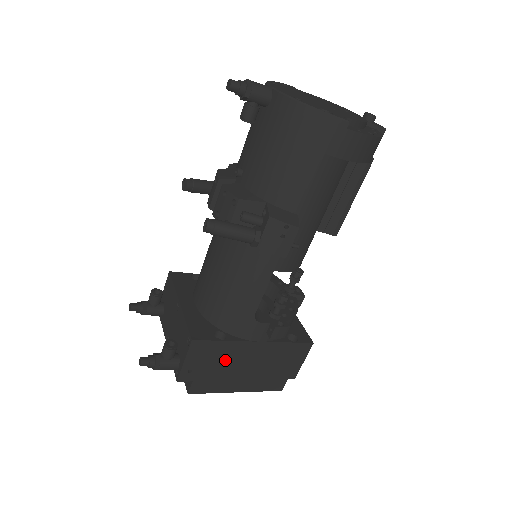
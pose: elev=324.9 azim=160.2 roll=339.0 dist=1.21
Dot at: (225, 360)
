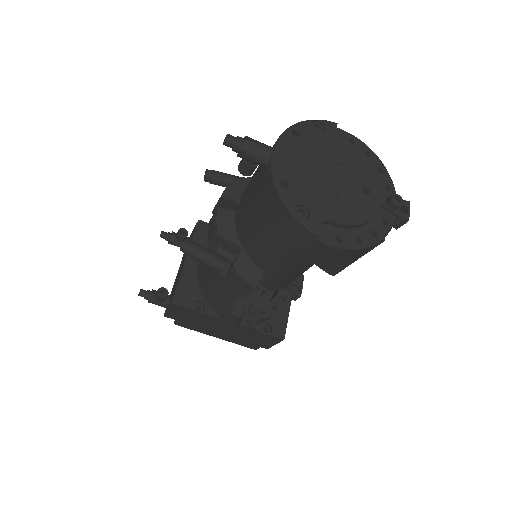
Dot at: (202, 320)
